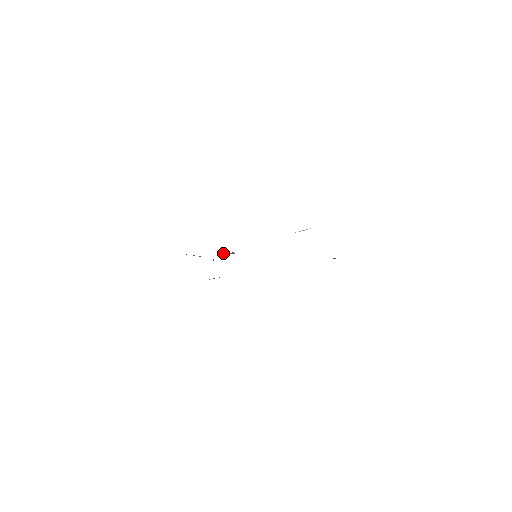
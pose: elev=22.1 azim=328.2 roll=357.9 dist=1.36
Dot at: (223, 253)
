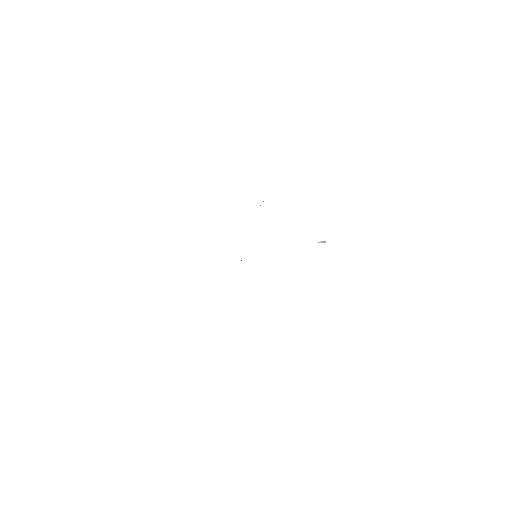
Dot at: occluded
